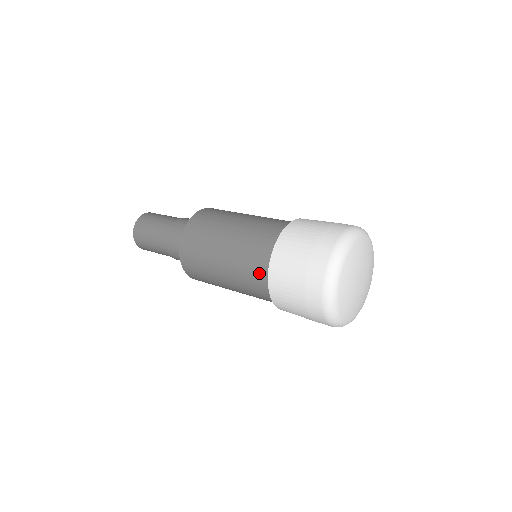
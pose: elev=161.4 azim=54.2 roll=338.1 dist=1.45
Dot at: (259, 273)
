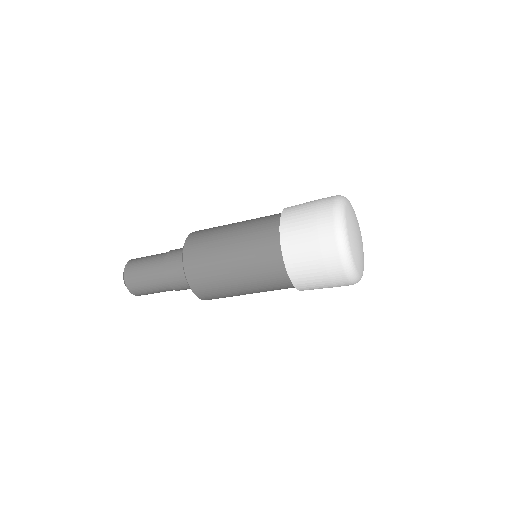
Dot at: (269, 231)
